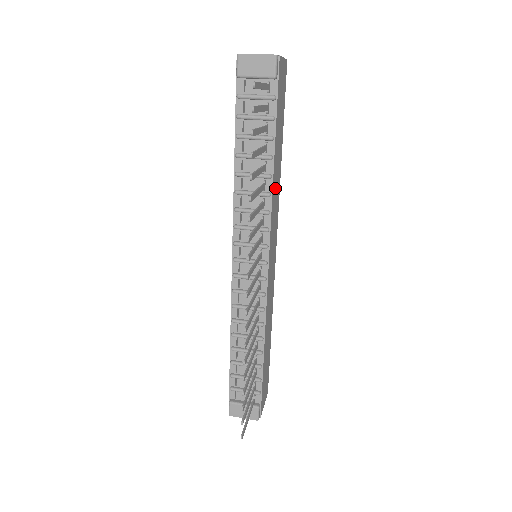
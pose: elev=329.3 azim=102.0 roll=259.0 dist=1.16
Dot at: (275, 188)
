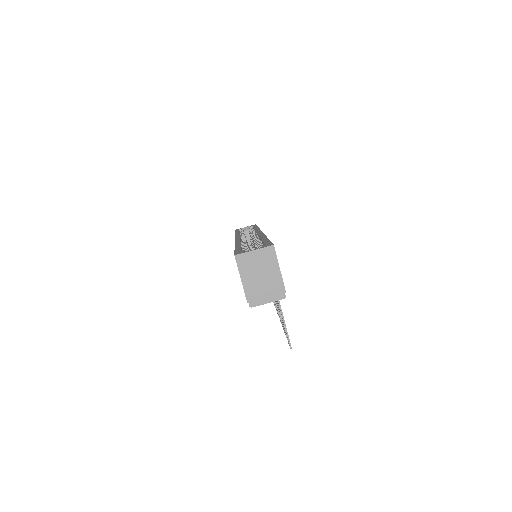
Dot at: occluded
